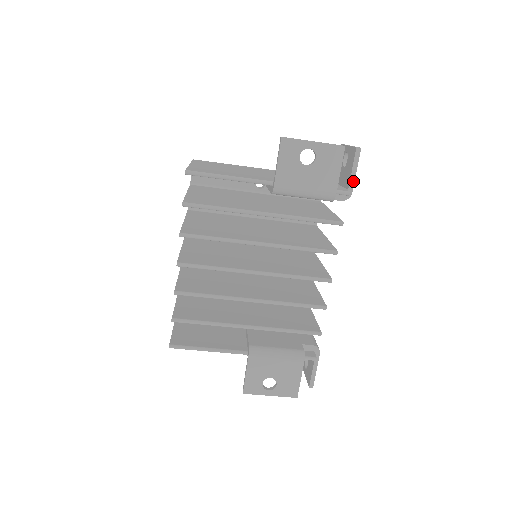
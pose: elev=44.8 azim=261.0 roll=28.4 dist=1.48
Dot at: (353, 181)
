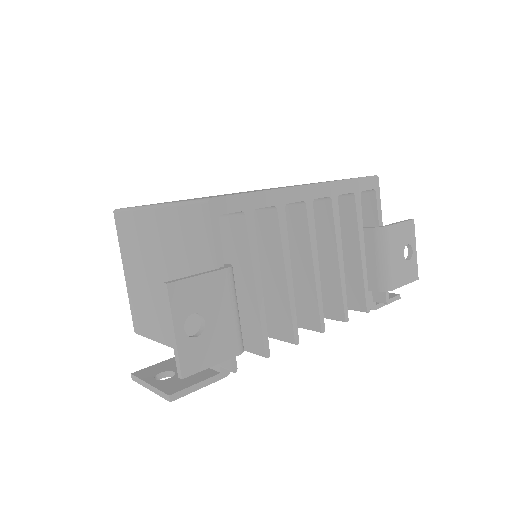
Dot at: (224, 360)
